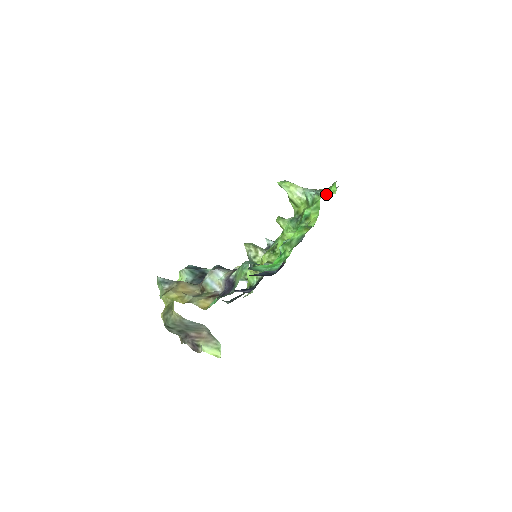
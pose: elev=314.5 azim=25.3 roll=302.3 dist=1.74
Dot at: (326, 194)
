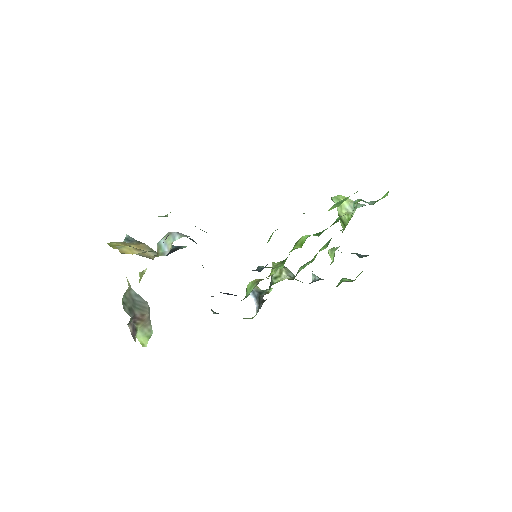
Dot at: (374, 203)
